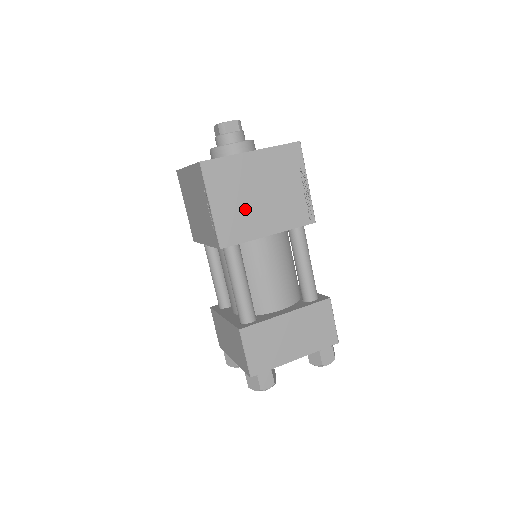
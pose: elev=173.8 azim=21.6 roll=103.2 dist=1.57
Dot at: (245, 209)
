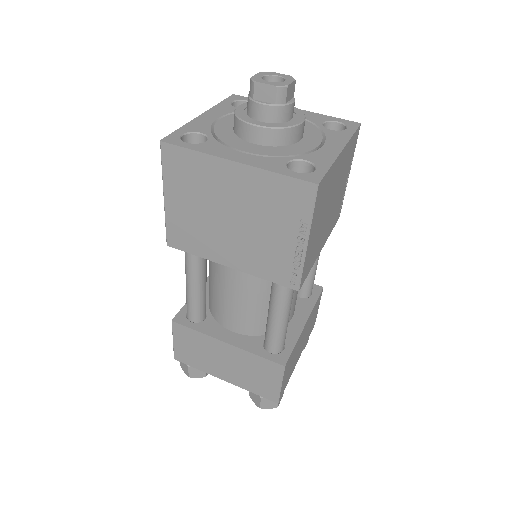
Dot at: (320, 230)
